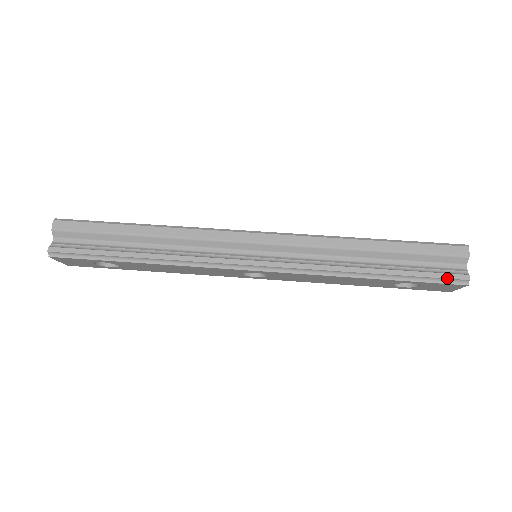
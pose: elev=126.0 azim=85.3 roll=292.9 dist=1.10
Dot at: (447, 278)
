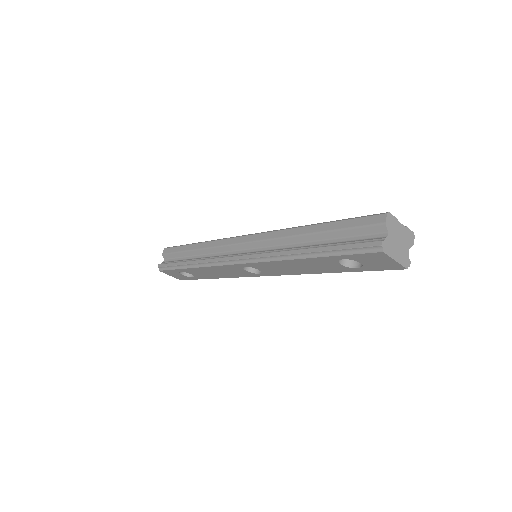
Dot at: (361, 247)
